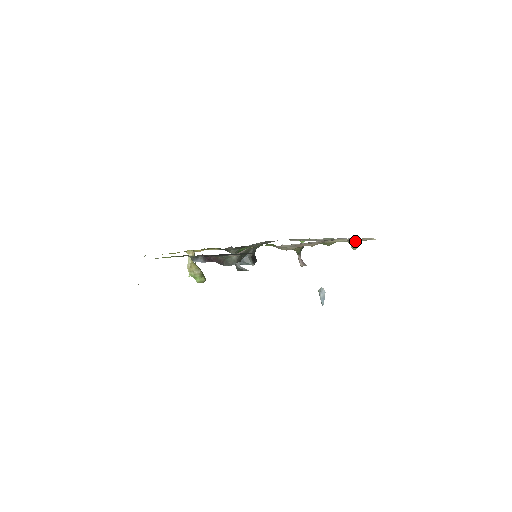
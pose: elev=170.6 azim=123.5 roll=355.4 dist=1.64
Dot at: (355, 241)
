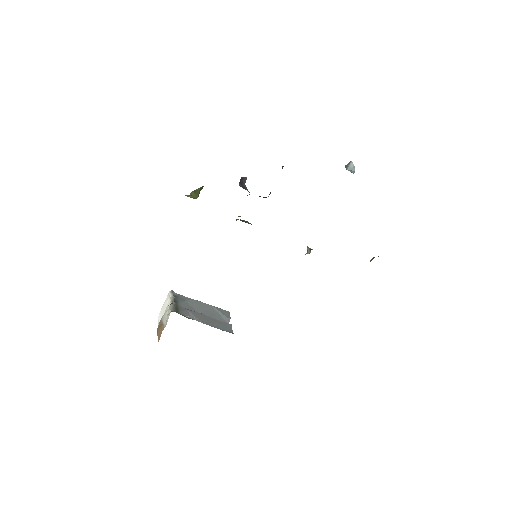
Dot at: occluded
